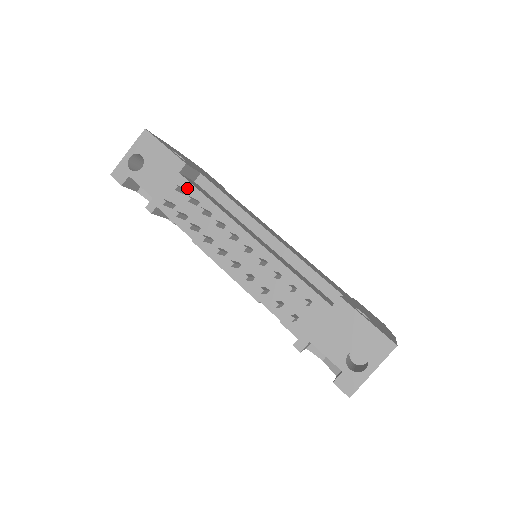
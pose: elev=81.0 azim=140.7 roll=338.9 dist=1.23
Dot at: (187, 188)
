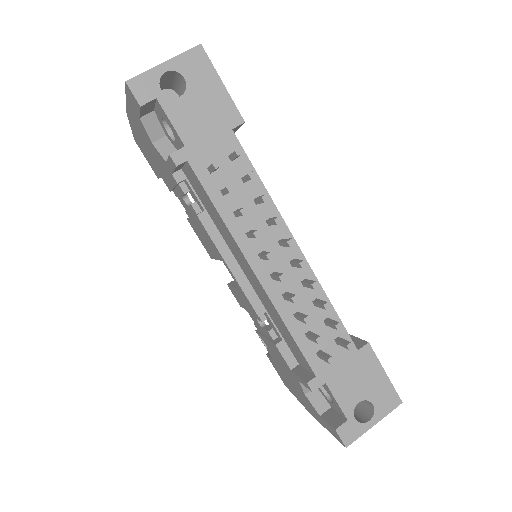
Dot at: occluded
